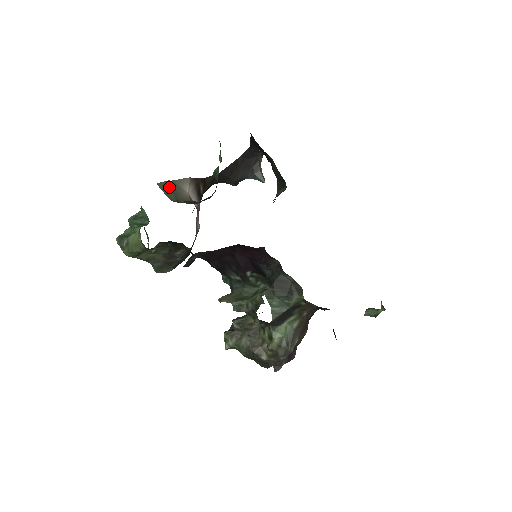
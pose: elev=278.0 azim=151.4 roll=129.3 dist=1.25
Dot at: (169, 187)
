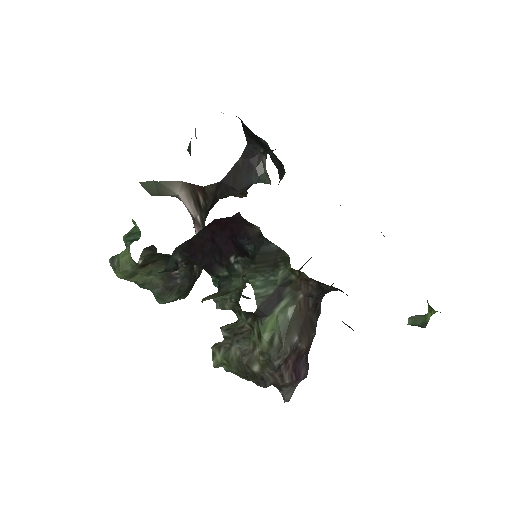
Dot at: (153, 185)
